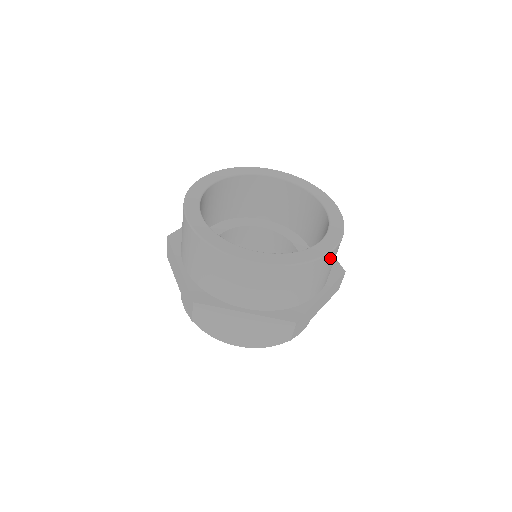
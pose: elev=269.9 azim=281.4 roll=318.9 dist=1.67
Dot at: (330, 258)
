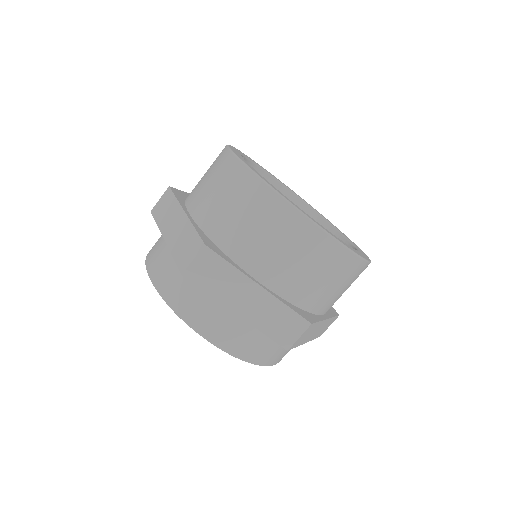
Dot at: (301, 231)
